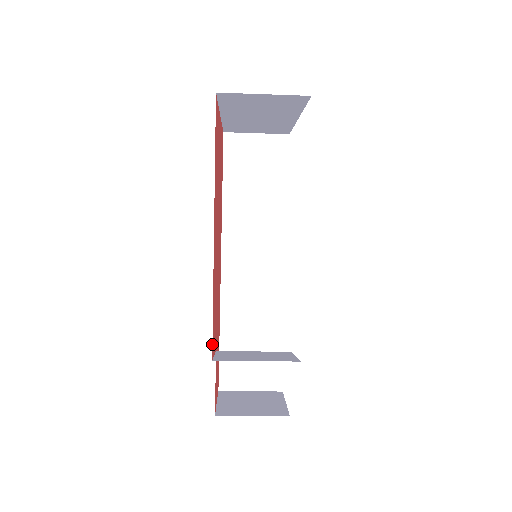
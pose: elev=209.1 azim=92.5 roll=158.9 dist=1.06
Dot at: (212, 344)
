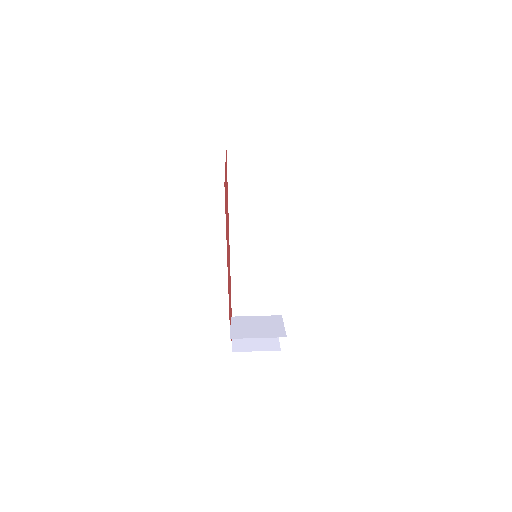
Dot at: occluded
